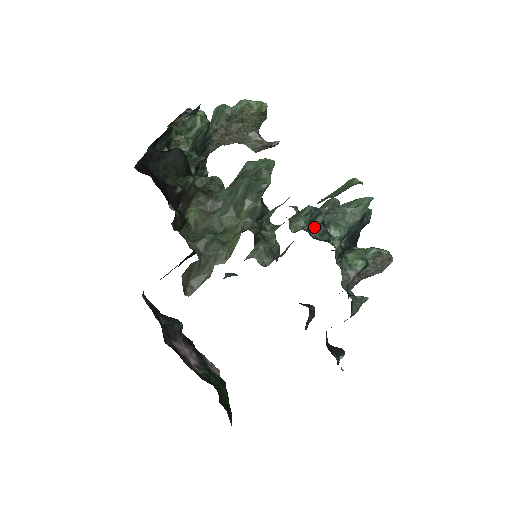
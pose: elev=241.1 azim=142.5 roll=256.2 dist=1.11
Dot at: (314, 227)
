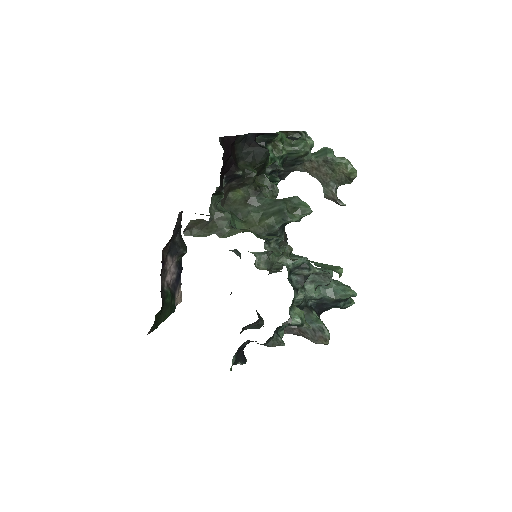
Dot at: (298, 273)
